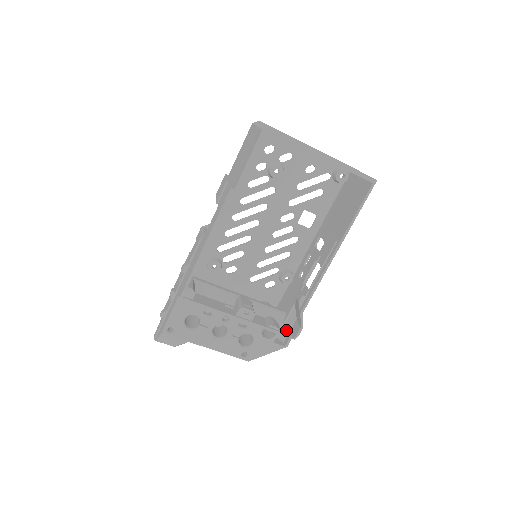
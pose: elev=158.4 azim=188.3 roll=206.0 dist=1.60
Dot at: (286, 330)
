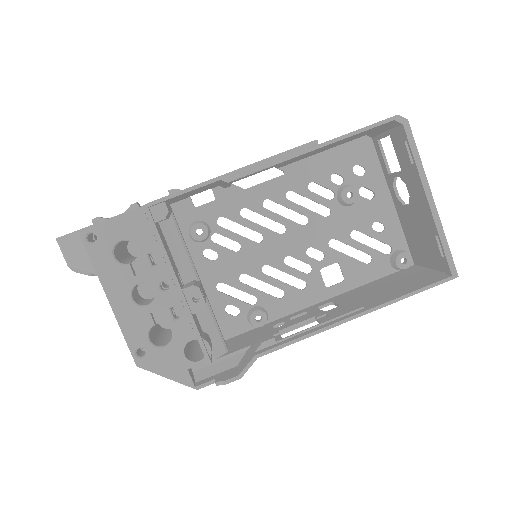
Dot at: (212, 370)
